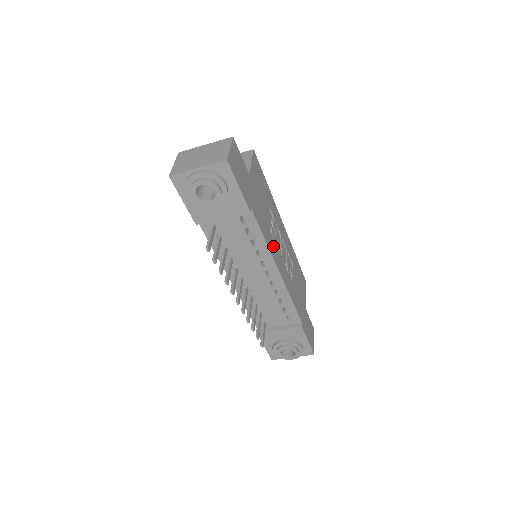
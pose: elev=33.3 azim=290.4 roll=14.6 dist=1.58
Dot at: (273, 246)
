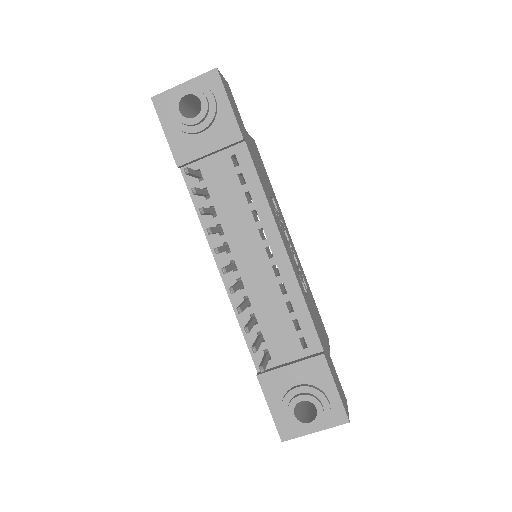
Dot at: (276, 218)
